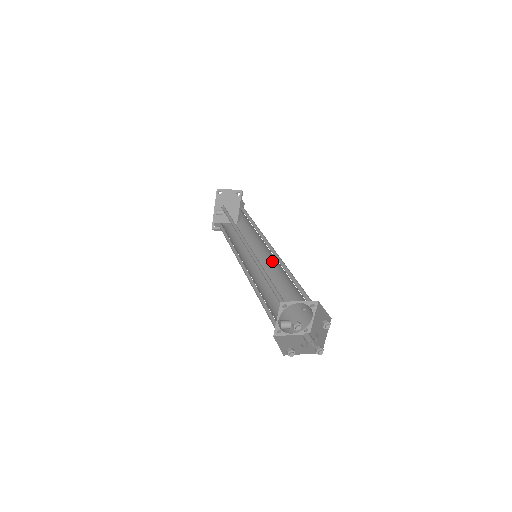
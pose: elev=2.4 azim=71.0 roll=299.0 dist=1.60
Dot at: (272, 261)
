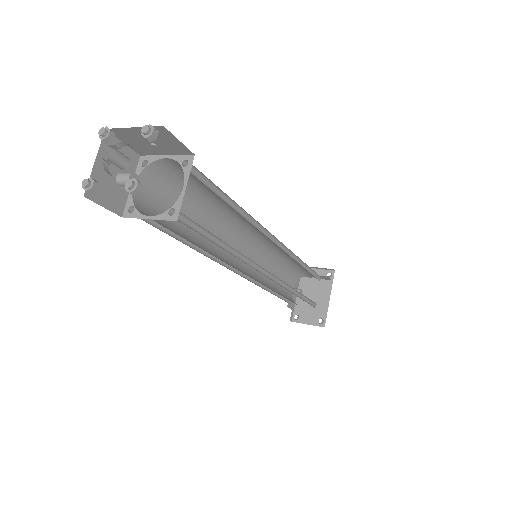
Dot at: occluded
